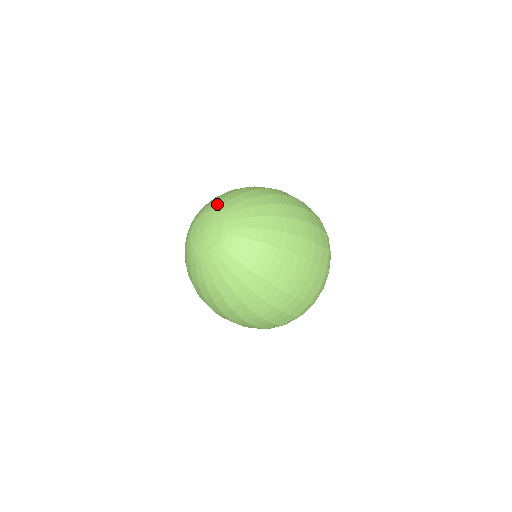
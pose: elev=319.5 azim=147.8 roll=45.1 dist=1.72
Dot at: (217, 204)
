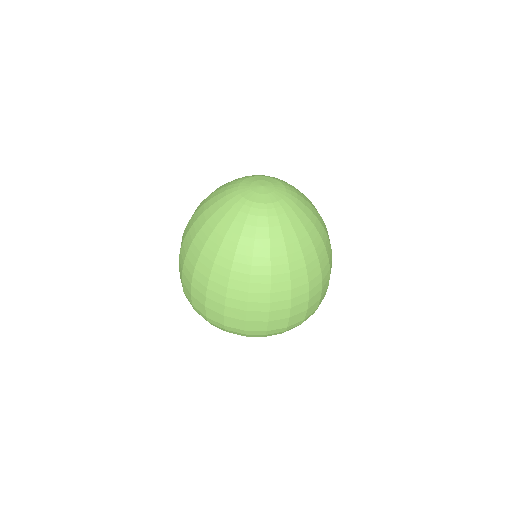
Dot at: (257, 175)
